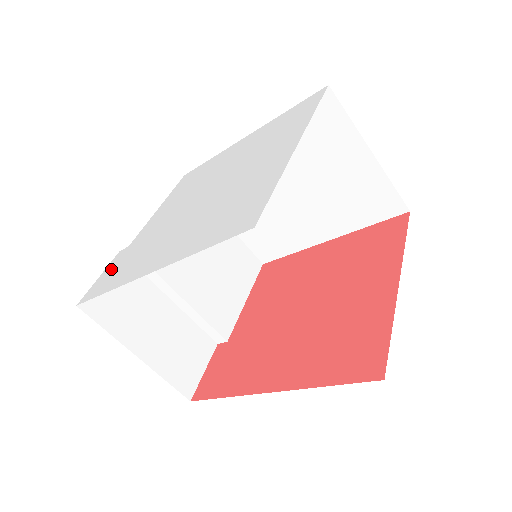
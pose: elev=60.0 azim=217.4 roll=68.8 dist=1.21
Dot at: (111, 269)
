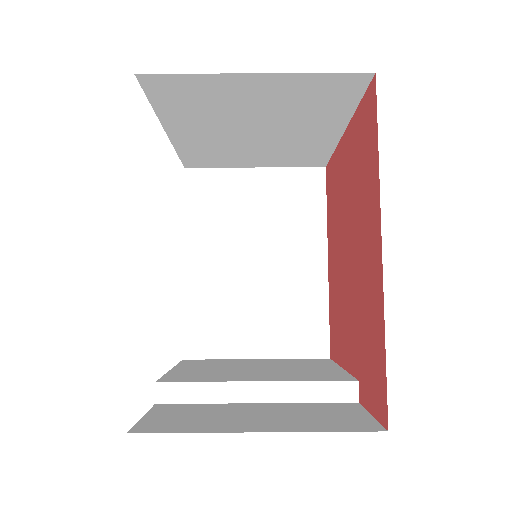
Dot at: occluded
